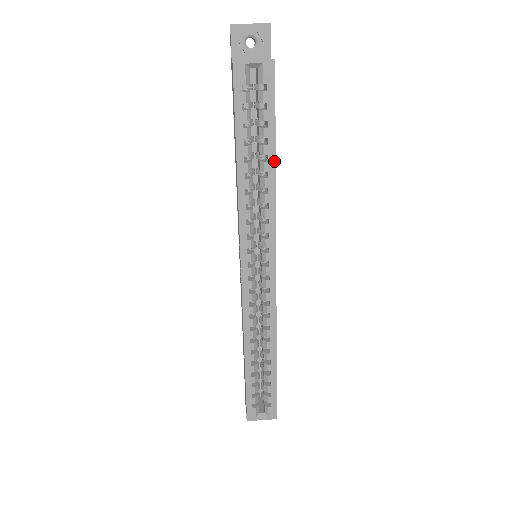
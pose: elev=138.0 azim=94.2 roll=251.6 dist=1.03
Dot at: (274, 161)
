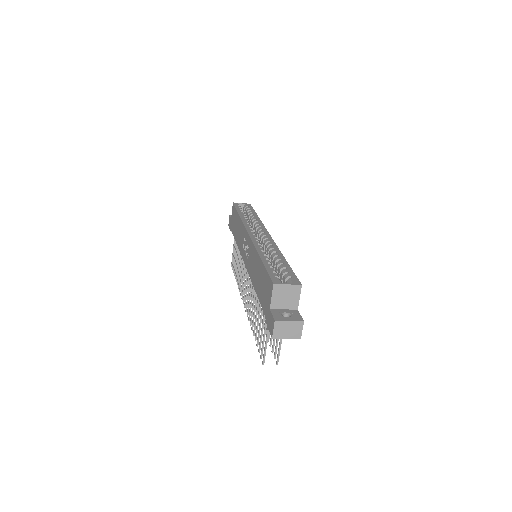
Dot at: (257, 215)
